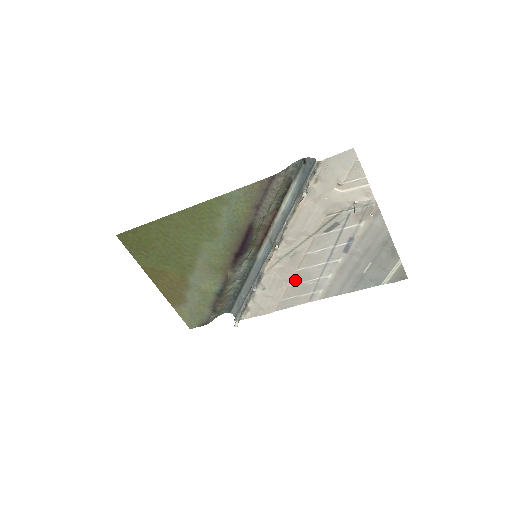
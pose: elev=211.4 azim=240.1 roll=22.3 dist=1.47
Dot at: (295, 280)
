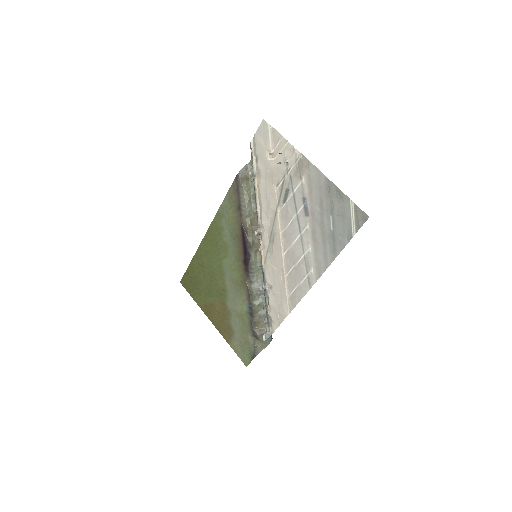
Dot at: (288, 266)
